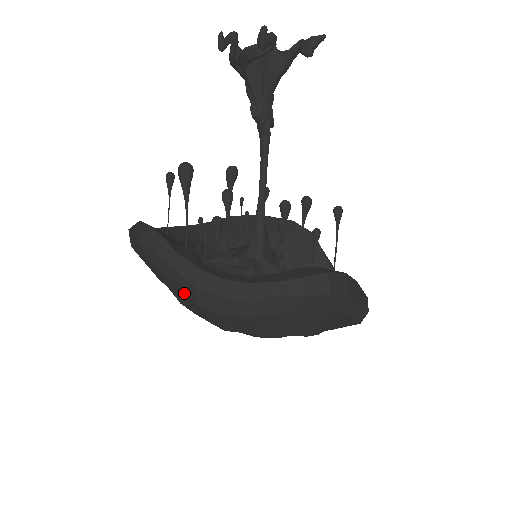
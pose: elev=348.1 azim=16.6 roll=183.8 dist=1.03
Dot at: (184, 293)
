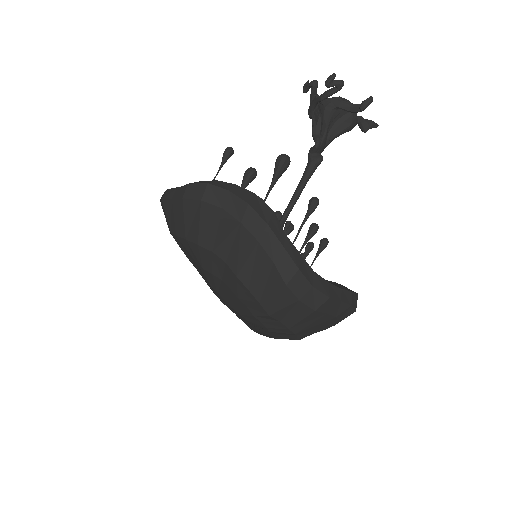
Dot at: (277, 270)
